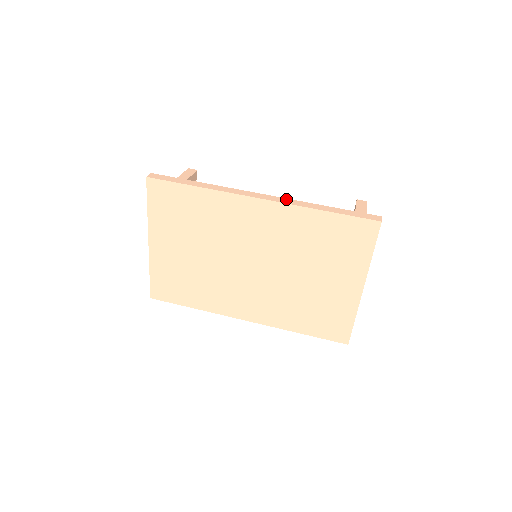
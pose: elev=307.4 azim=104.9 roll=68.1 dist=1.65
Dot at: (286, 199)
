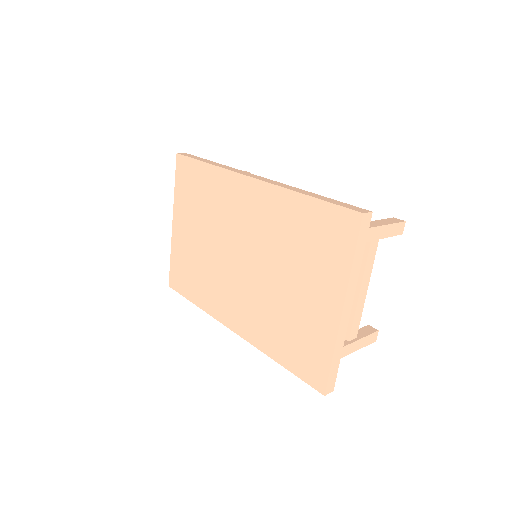
Dot at: (279, 182)
